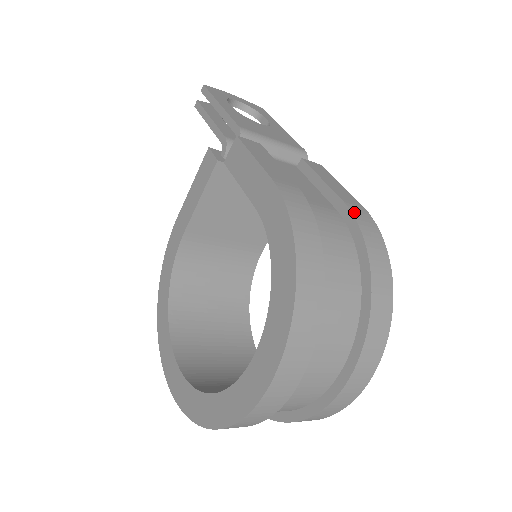
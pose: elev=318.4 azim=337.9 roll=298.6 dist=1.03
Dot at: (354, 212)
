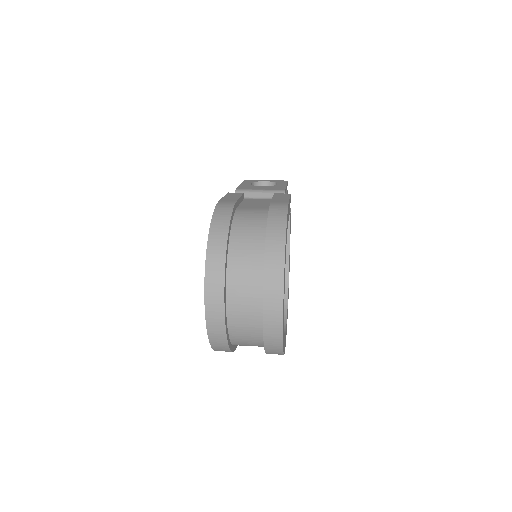
Dot at: (272, 205)
